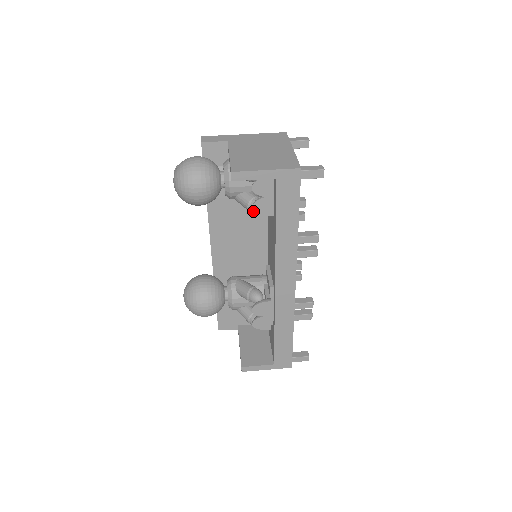
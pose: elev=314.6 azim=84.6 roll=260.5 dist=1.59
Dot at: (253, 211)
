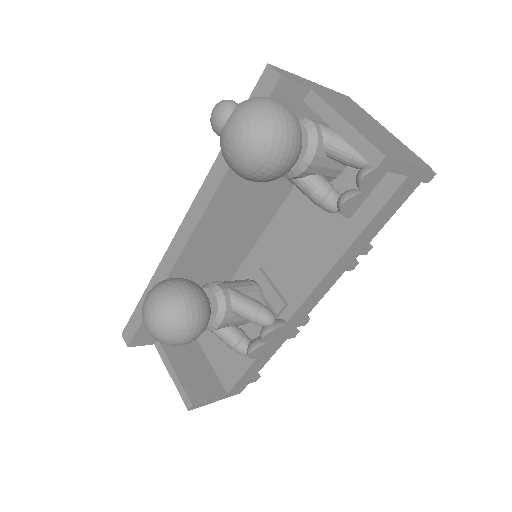
Dot at: (330, 207)
